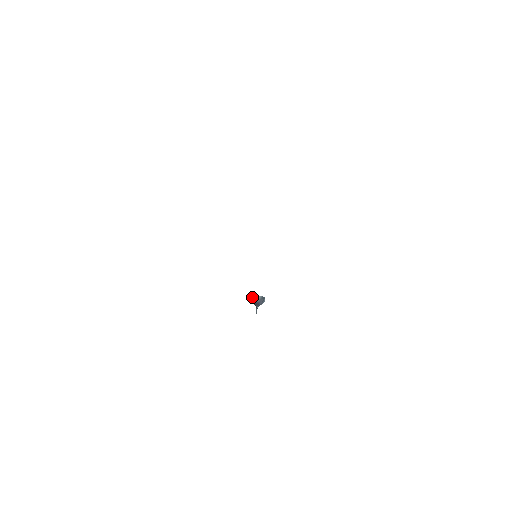
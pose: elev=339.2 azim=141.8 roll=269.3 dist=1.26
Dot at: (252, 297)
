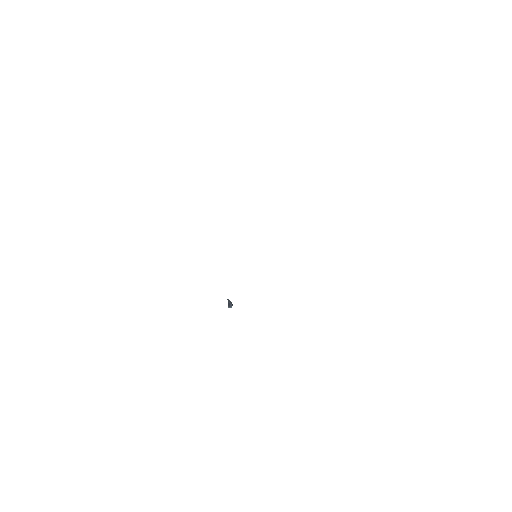
Dot at: occluded
